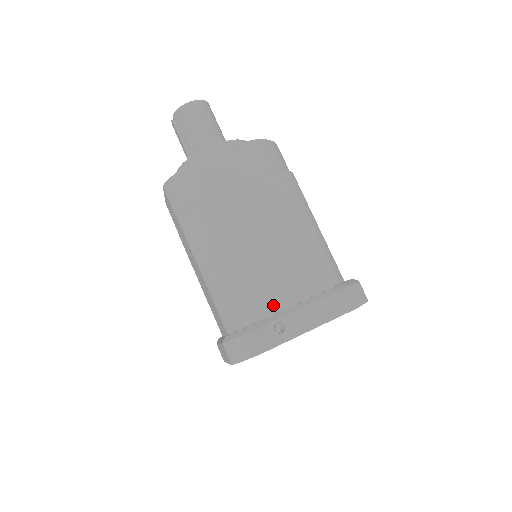
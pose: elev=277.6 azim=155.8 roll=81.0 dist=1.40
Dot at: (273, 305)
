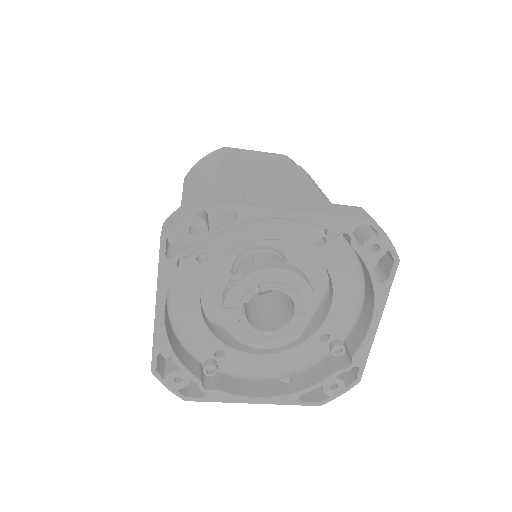
Dot at: occluded
